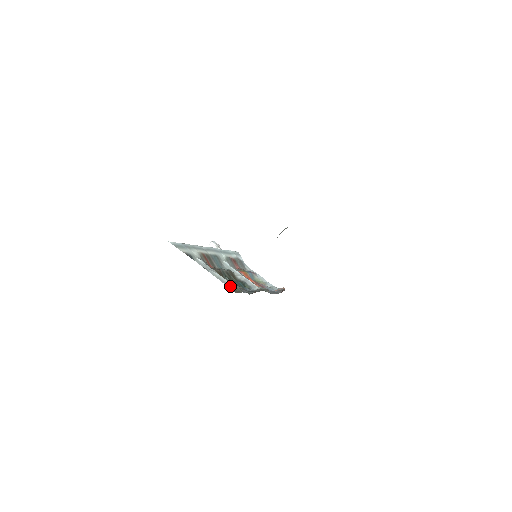
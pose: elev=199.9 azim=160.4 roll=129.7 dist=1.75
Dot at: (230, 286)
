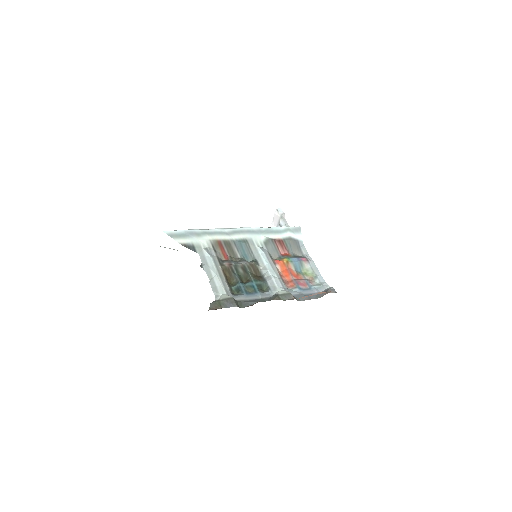
Dot at: (218, 295)
